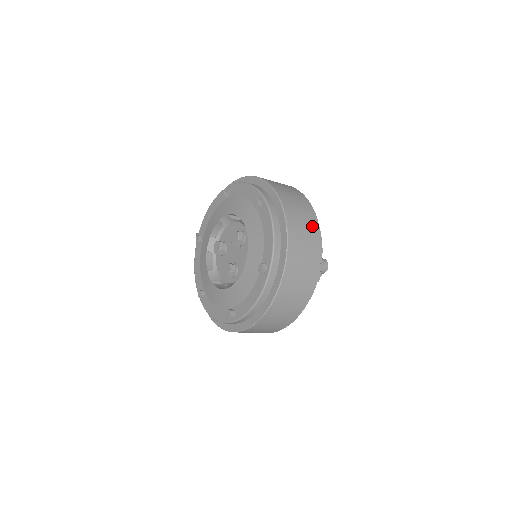
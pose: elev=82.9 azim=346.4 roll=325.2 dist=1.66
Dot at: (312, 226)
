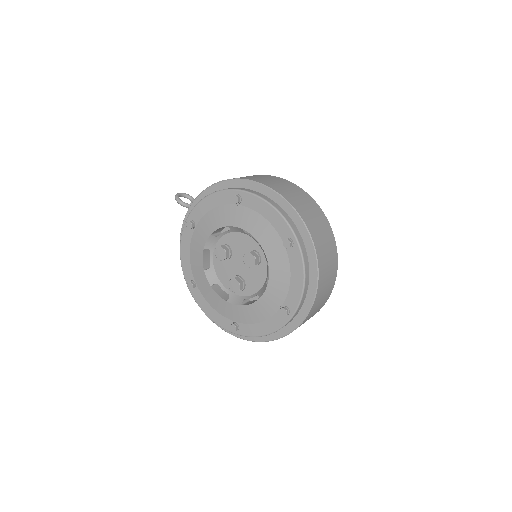
Dot at: (334, 264)
